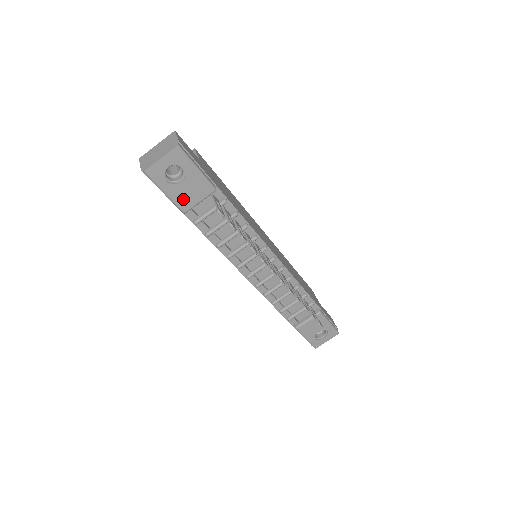
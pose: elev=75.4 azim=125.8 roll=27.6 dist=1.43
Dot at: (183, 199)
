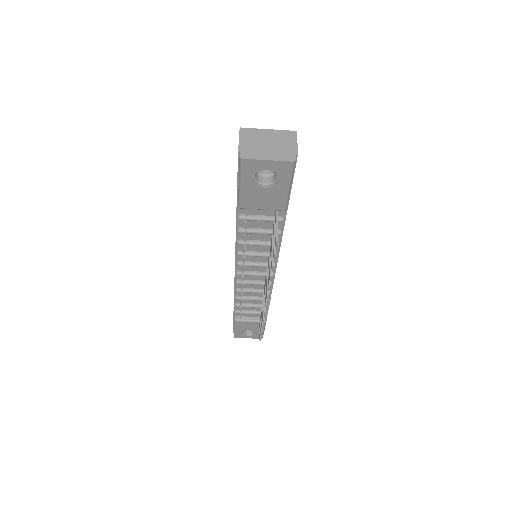
Dot at: (251, 199)
